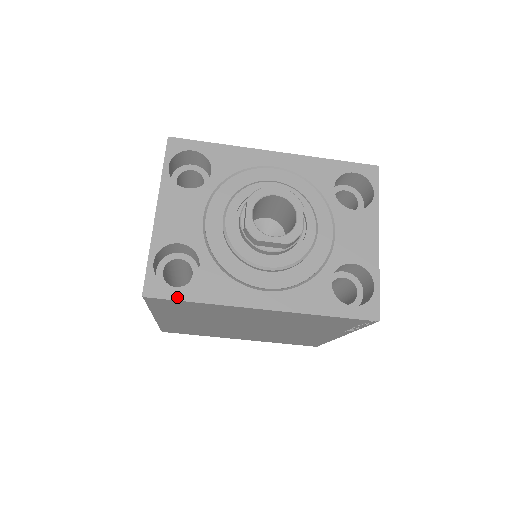
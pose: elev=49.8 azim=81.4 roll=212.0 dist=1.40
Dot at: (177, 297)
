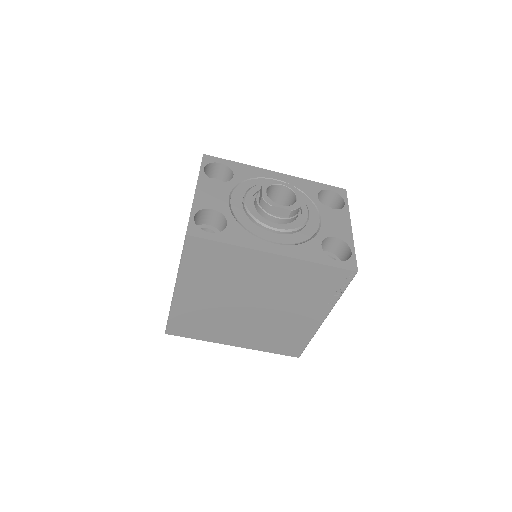
Dot at: (211, 238)
